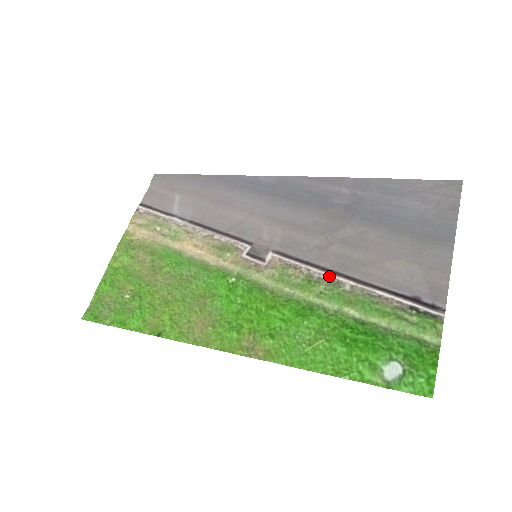
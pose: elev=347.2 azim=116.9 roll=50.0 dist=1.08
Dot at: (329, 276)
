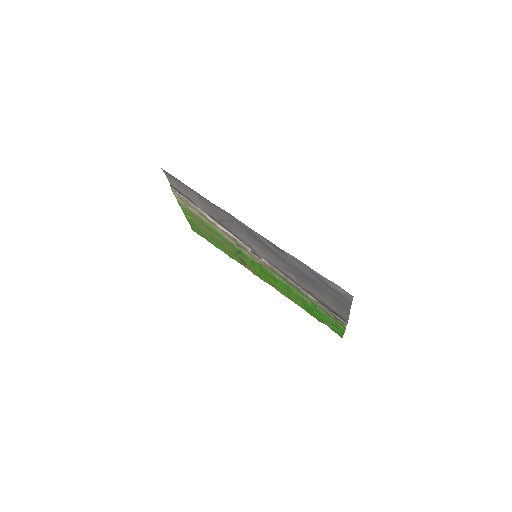
Dot at: (295, 284)
